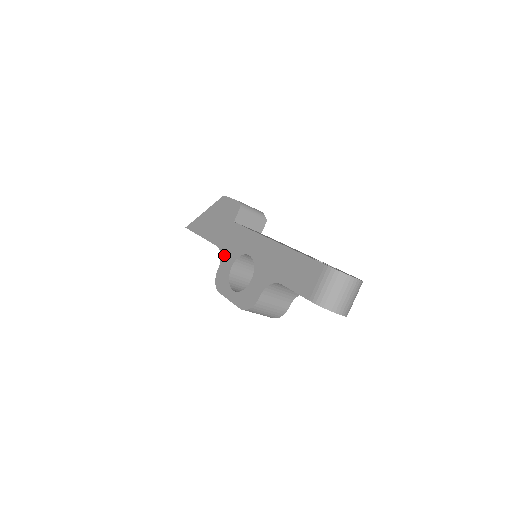
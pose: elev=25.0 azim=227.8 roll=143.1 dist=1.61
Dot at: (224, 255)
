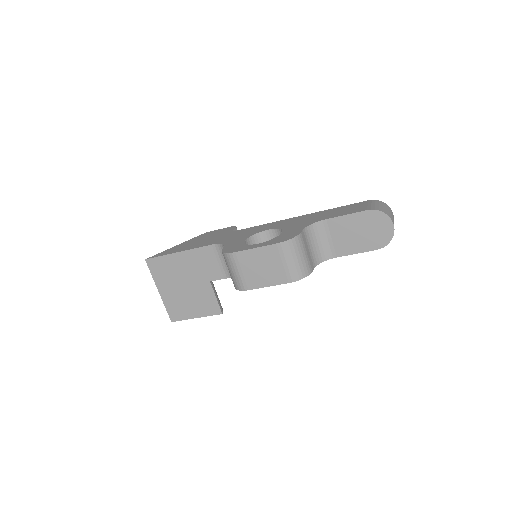
Dot at: (228, 242)
